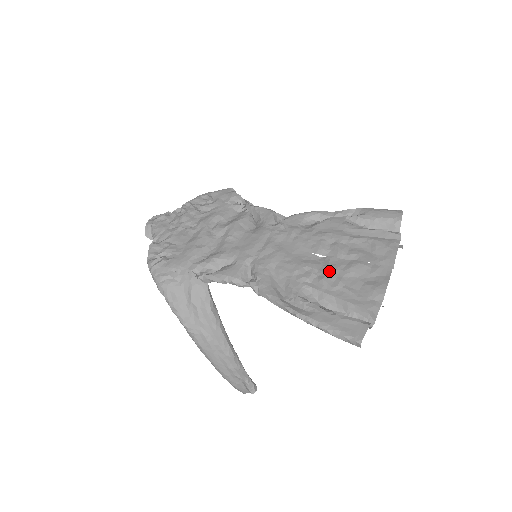
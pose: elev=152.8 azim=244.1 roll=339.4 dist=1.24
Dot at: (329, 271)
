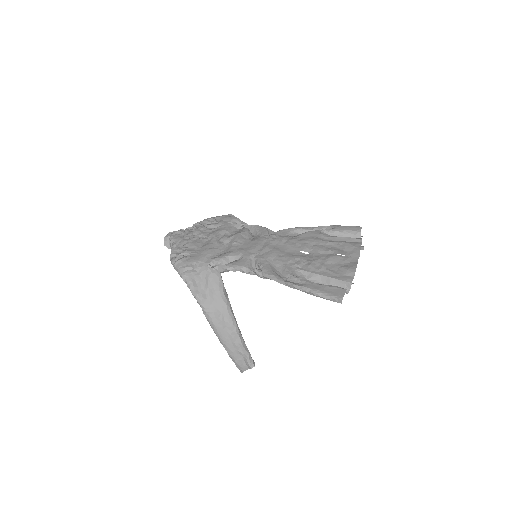
Dot at: (314, 260)
